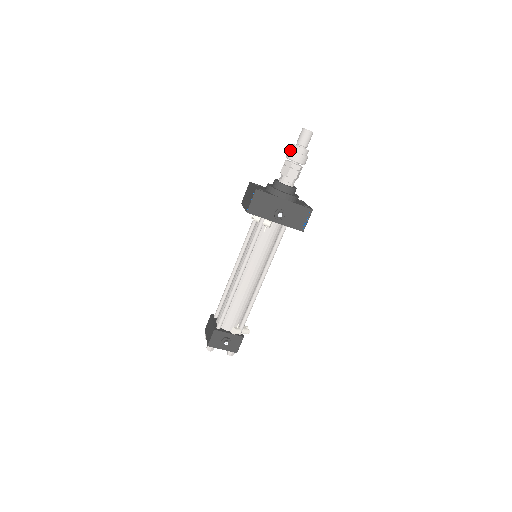
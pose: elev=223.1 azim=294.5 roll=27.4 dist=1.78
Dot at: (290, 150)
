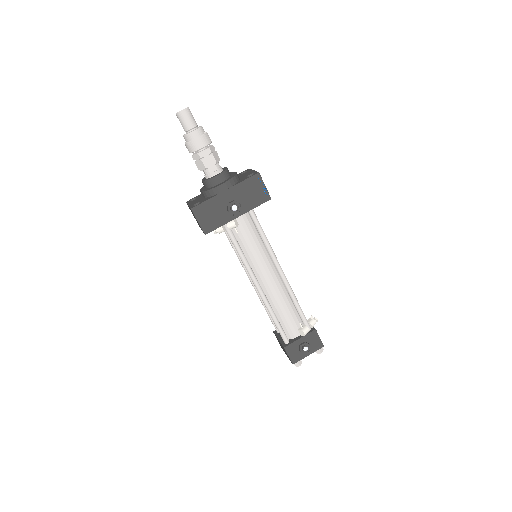
Dot at: (185, 144)
